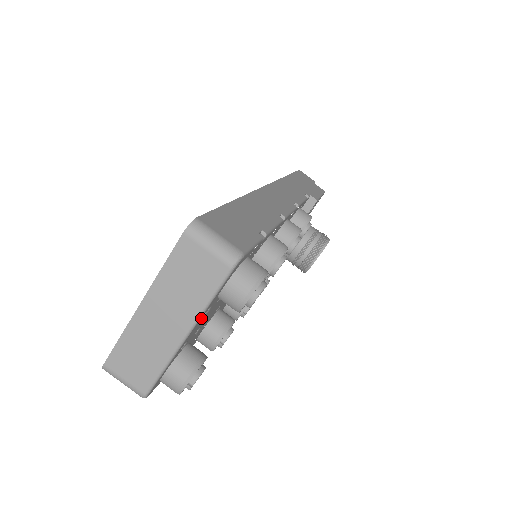
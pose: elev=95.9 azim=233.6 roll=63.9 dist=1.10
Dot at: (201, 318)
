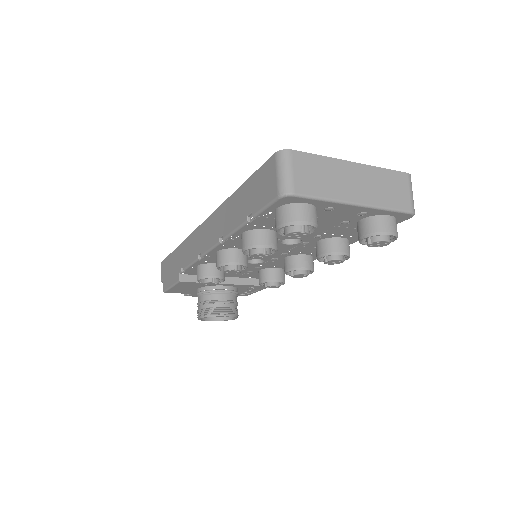
Dot at: (365, 210)
